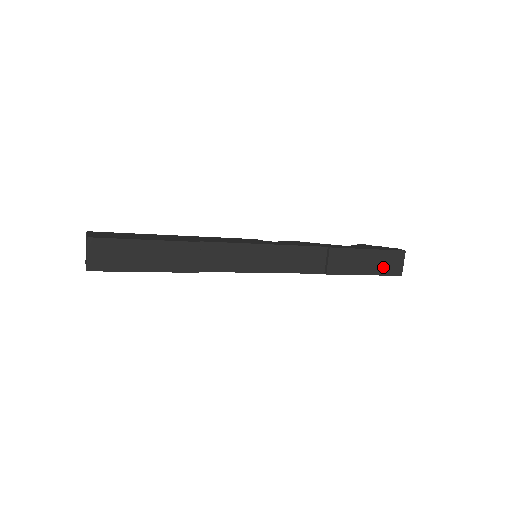
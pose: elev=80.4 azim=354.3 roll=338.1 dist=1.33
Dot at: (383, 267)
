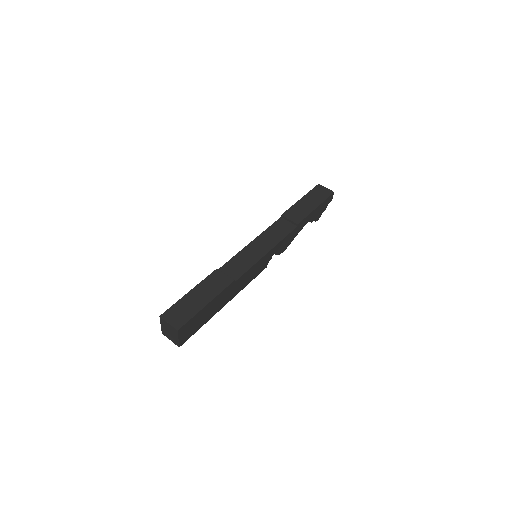
Dot at: (319, 198)
